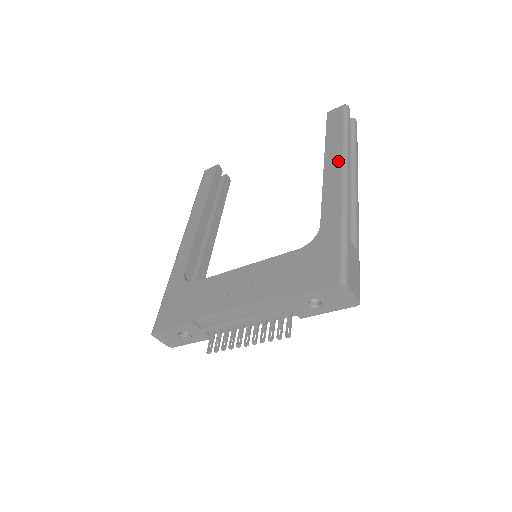
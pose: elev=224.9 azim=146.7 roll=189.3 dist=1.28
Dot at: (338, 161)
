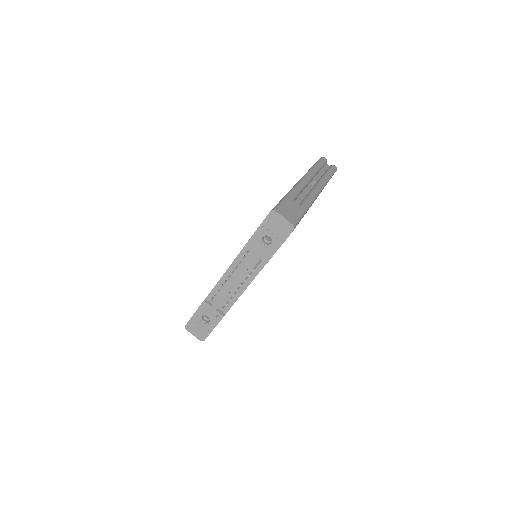
Dot at: occluded
